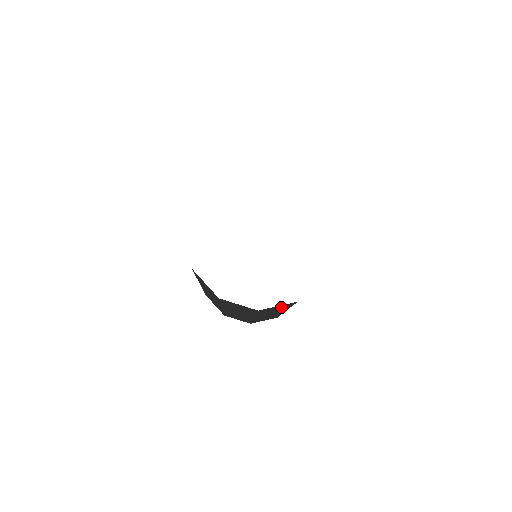
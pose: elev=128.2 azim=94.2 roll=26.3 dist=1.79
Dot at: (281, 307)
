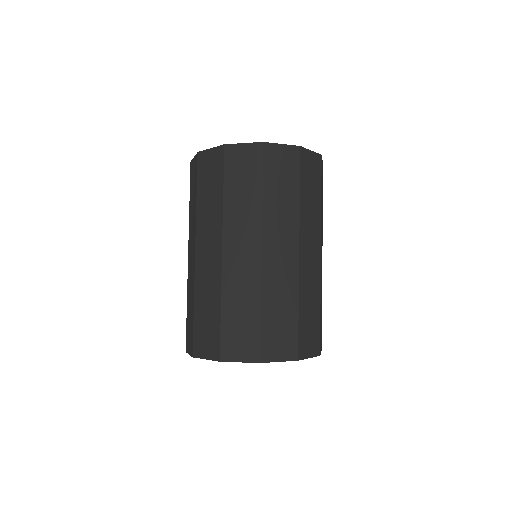
Dot at: (249, 172)
